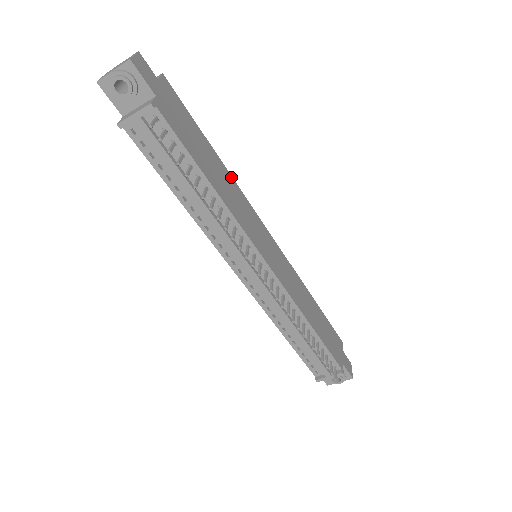
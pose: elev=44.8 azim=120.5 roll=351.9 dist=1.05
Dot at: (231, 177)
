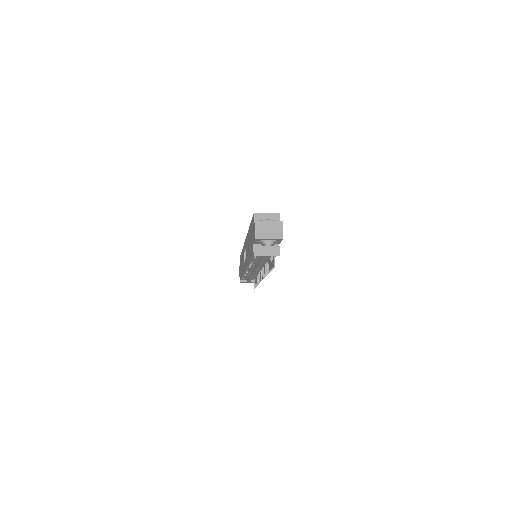
Dot at: occluded
